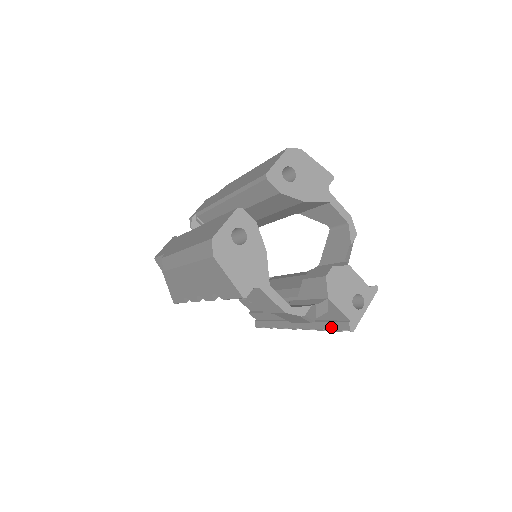
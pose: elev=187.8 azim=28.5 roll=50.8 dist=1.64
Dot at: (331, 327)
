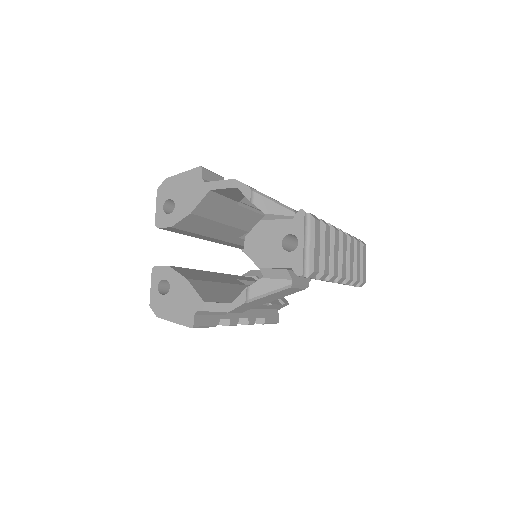
Dot at: occluded
